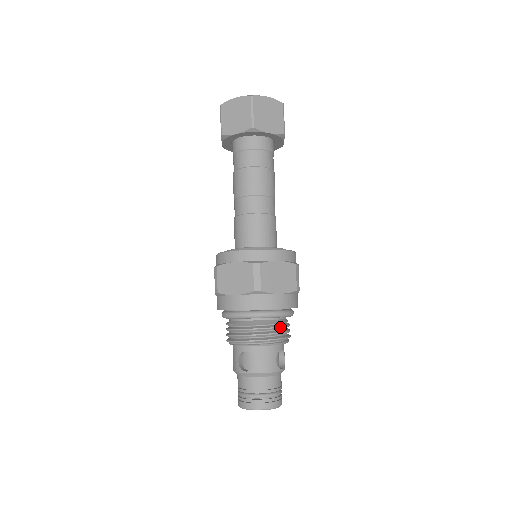
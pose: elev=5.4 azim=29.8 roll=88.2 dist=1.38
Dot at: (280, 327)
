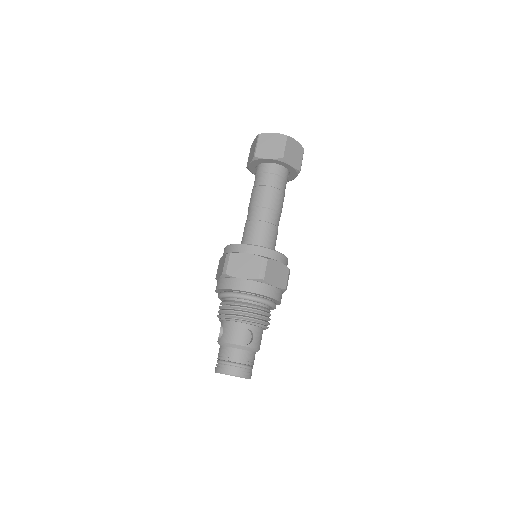
Dot at: (243, 307)
